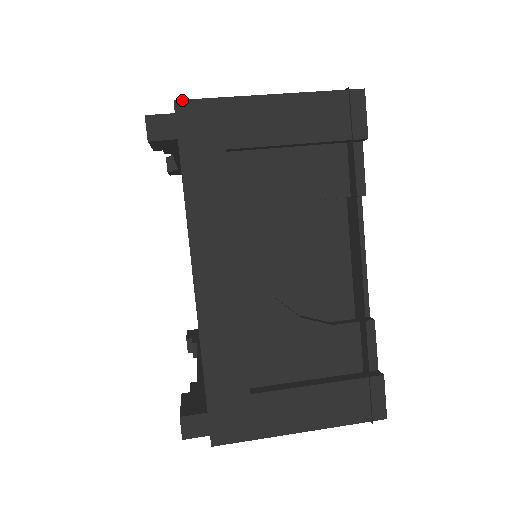
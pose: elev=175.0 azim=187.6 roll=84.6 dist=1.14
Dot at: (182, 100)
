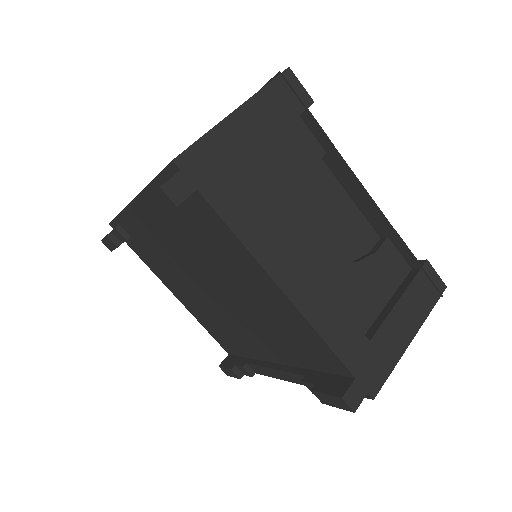
Dot at: (178, 156)
